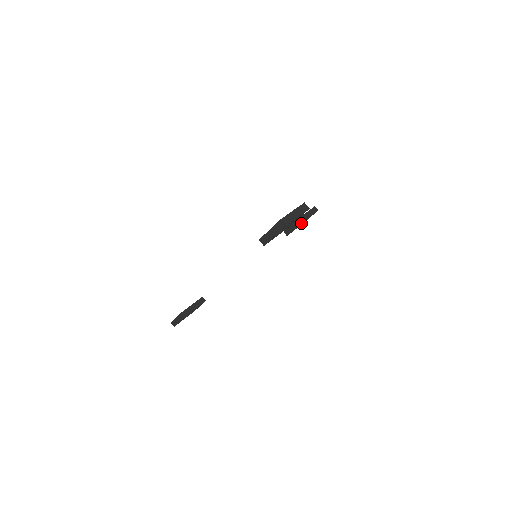
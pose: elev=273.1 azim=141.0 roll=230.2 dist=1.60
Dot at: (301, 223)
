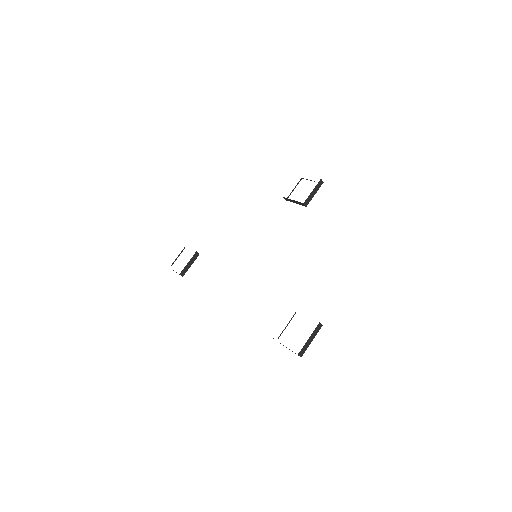
Dot at: (303, 204)
